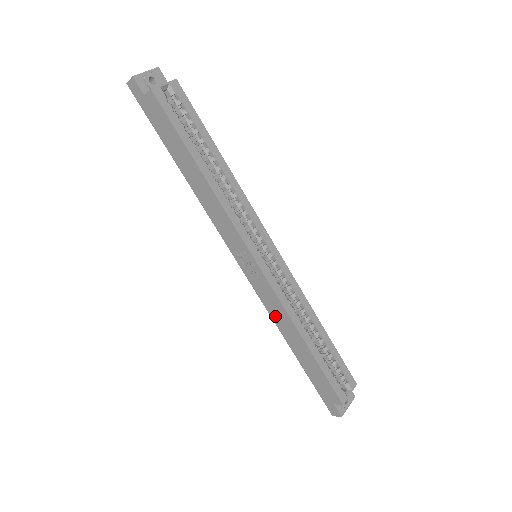
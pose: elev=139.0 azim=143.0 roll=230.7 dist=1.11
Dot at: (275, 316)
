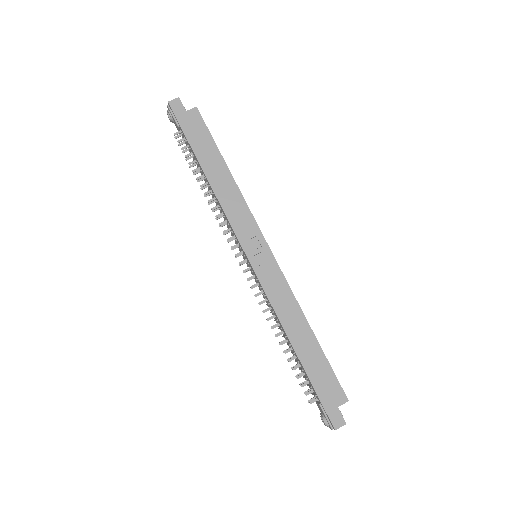
Dot at: (280, 308)
